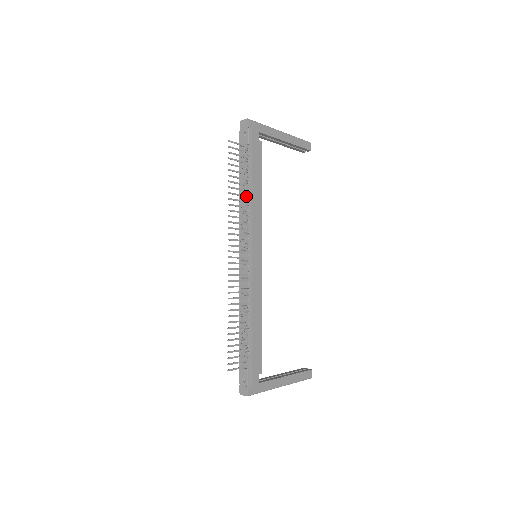
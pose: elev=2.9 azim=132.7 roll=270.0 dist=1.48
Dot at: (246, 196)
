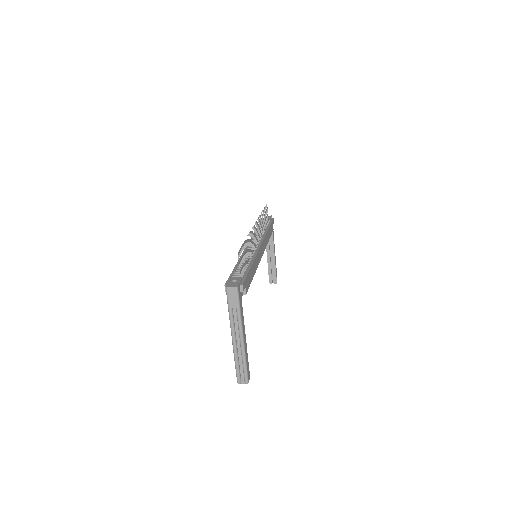
Dot at: (264, 229)
